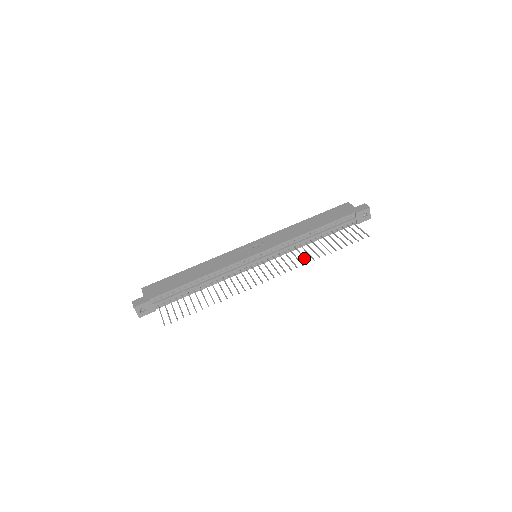
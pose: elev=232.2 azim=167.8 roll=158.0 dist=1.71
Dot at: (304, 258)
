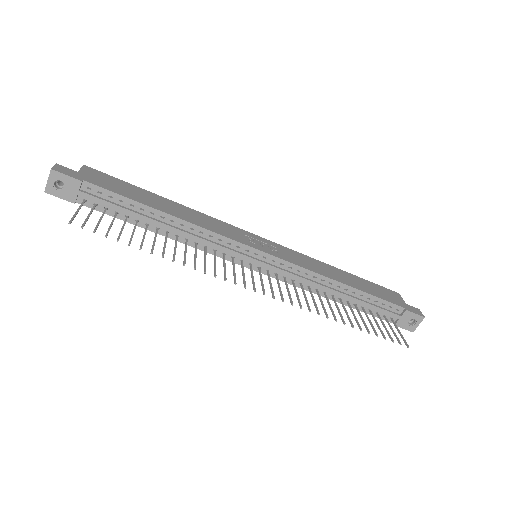
Dot at: (316, 305)
